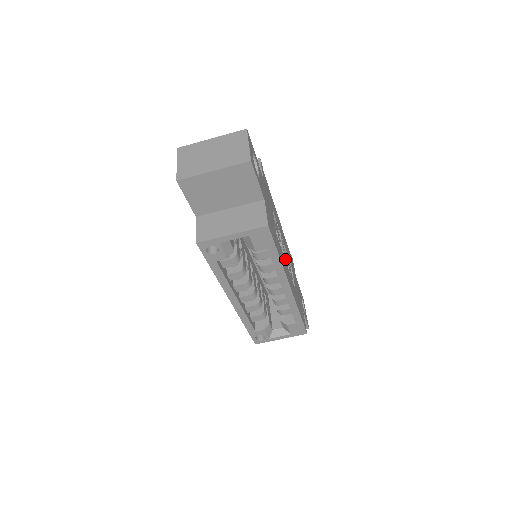
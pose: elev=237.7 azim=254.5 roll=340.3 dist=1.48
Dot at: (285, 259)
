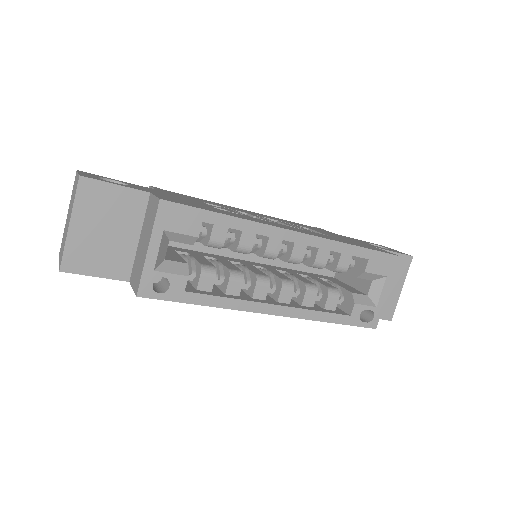
Dot at: occluded
